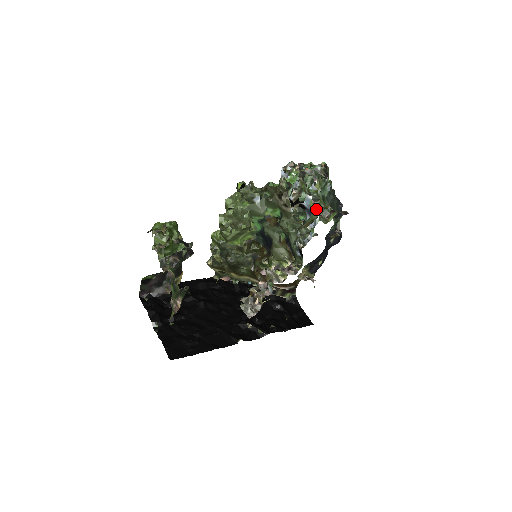
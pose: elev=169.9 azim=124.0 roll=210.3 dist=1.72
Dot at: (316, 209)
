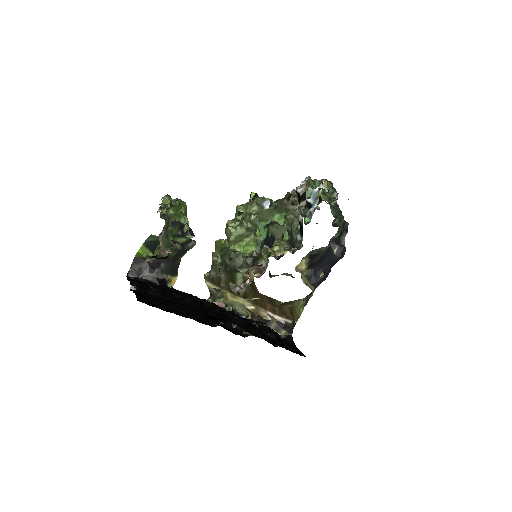
Dot at: (321, 197)
